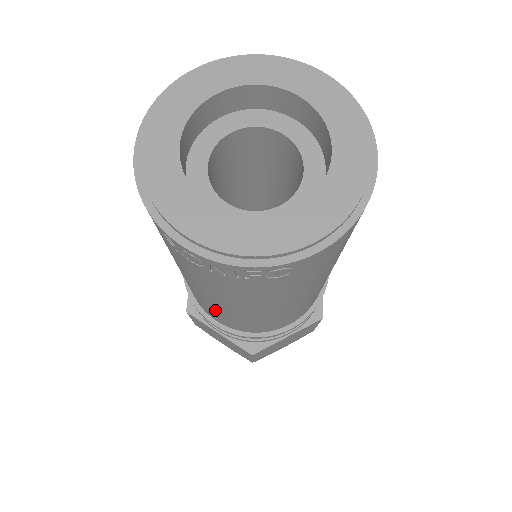
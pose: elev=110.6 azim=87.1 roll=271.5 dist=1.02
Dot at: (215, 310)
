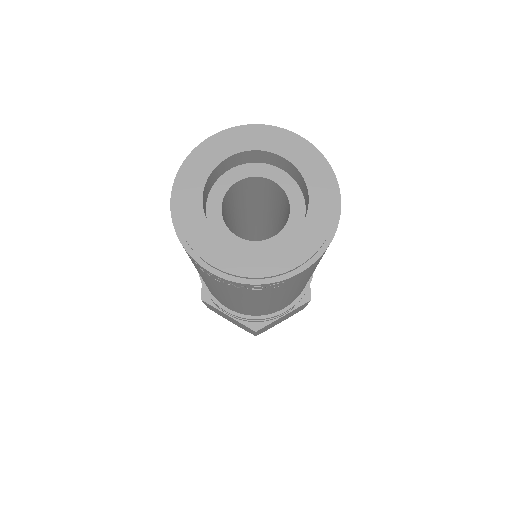
Dot at: (227, 302)
